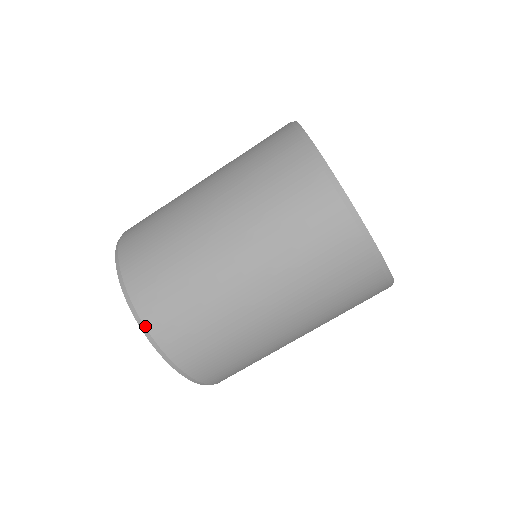
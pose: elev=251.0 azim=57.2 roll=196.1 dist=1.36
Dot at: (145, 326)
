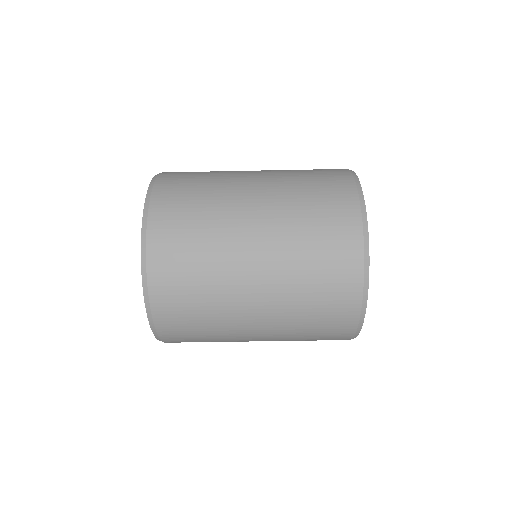
Dot at: (147, 231)
